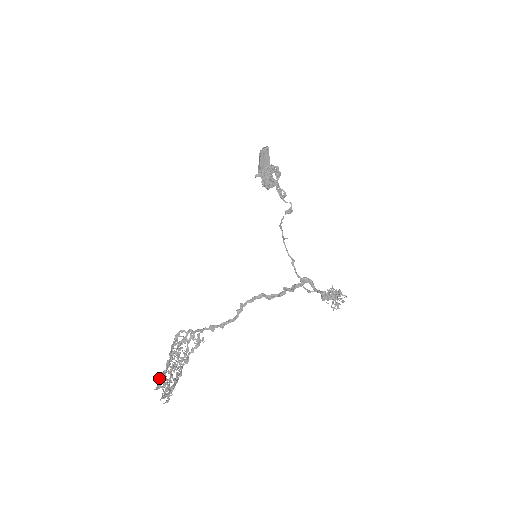
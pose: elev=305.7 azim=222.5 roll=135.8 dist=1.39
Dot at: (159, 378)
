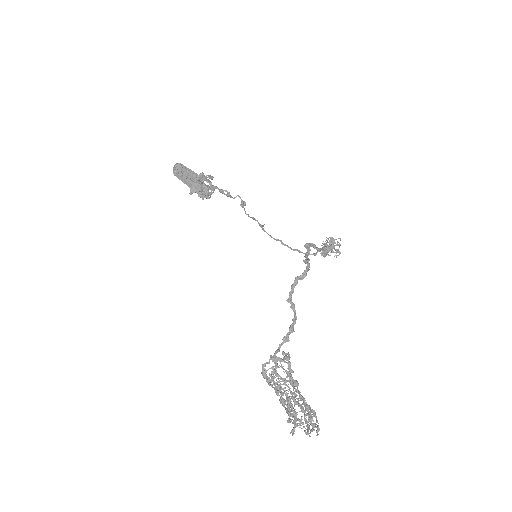
Dot at: (287, 422)
